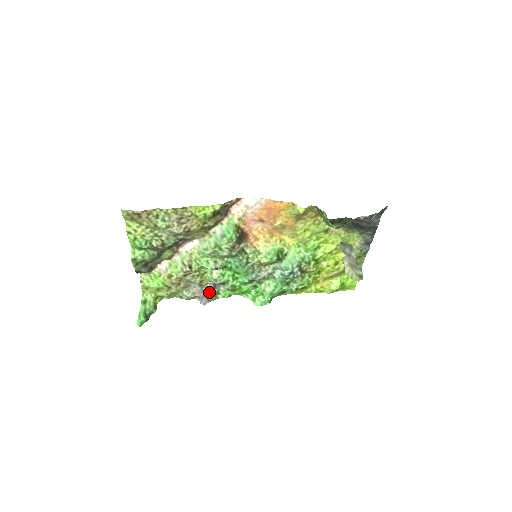
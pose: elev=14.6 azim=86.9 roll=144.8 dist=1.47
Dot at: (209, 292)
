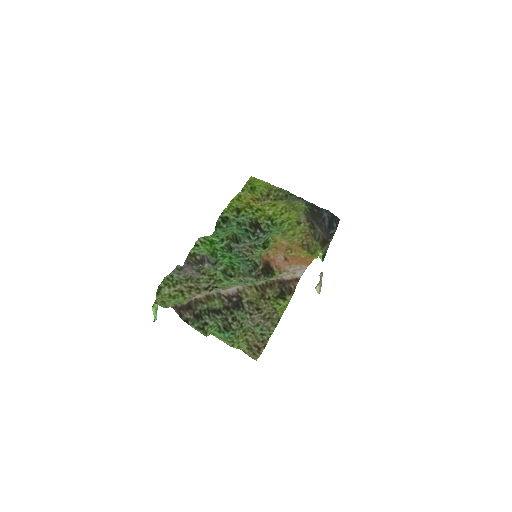
Dot at: (192, 261)
